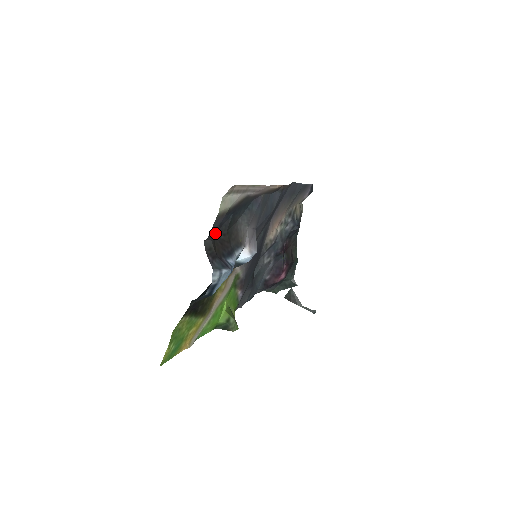
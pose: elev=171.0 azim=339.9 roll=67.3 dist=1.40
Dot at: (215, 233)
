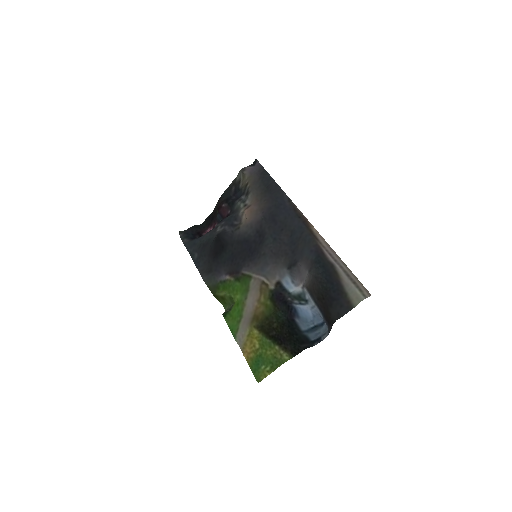
Dot at: (328, 304)
